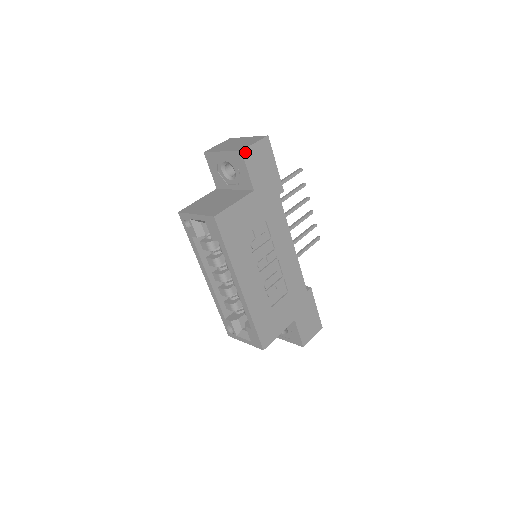
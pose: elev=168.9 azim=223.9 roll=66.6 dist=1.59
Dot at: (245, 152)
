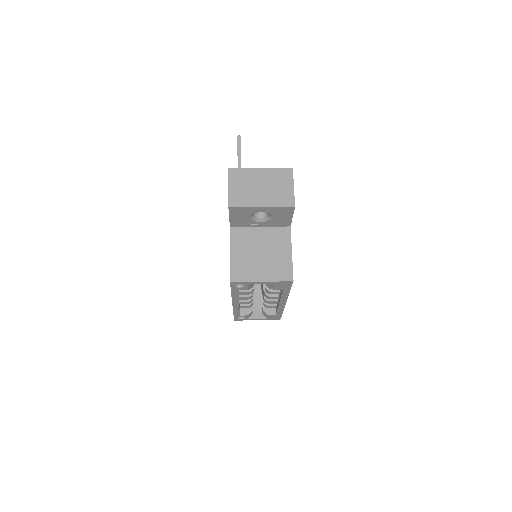
Dot at: (294, 204)
